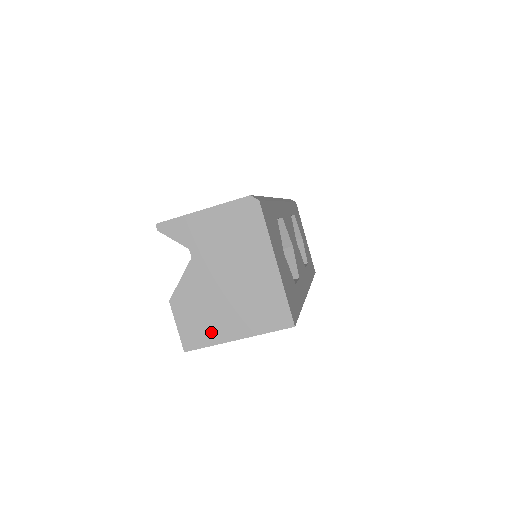
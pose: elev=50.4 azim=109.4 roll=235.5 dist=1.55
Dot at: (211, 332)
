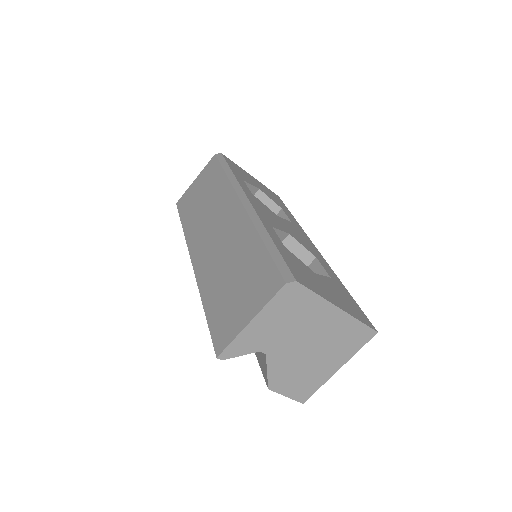
Dot at: (315, 380)
